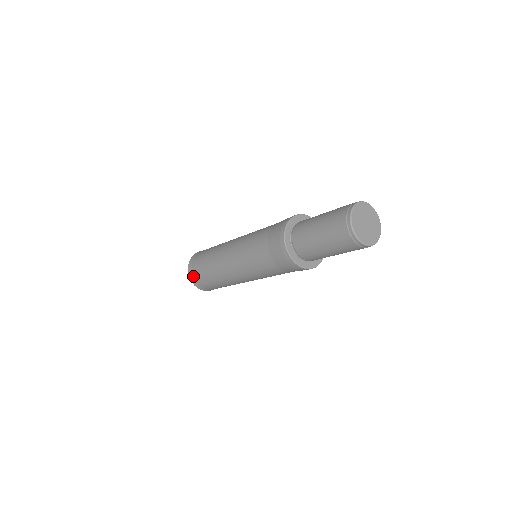
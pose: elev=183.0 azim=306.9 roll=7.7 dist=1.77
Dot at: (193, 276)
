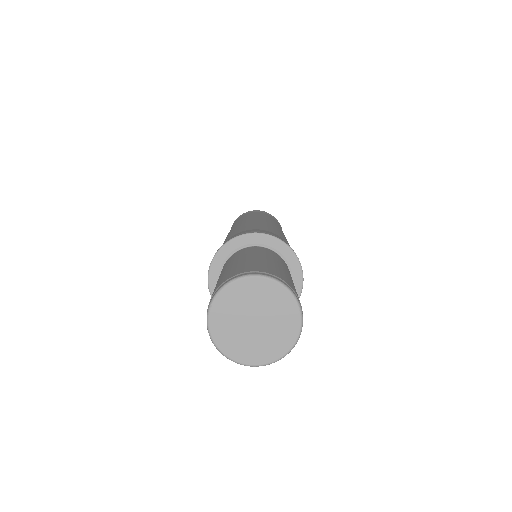
Dot at: occluded
